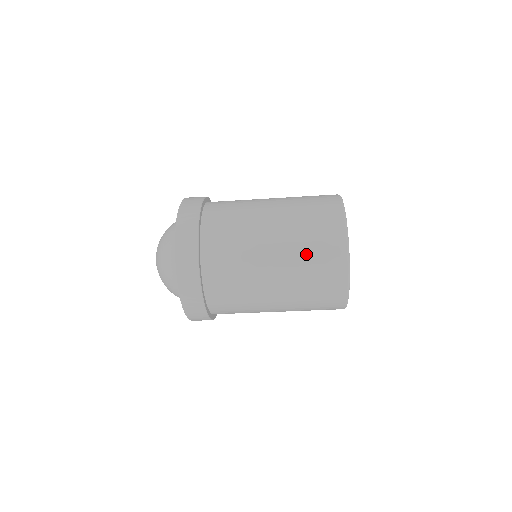
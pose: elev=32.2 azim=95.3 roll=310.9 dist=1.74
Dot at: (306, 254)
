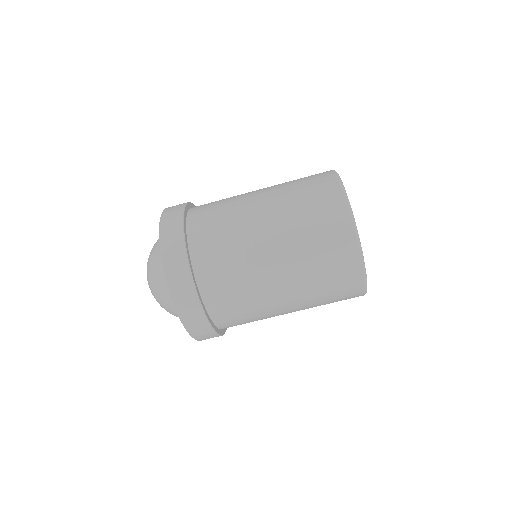
Dot at: (298, 199)
